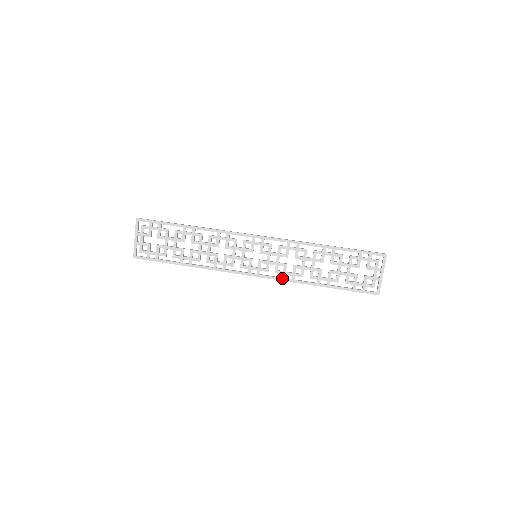
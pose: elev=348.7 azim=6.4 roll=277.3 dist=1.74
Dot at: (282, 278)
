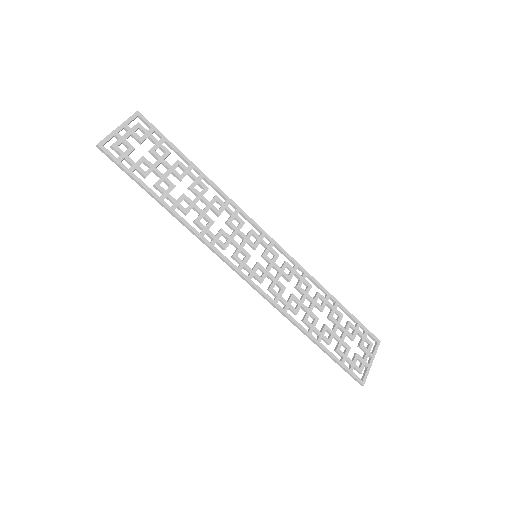
Dot at: (274, 301)
